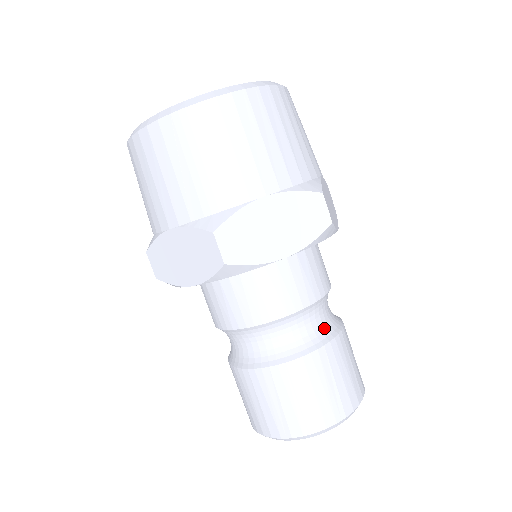
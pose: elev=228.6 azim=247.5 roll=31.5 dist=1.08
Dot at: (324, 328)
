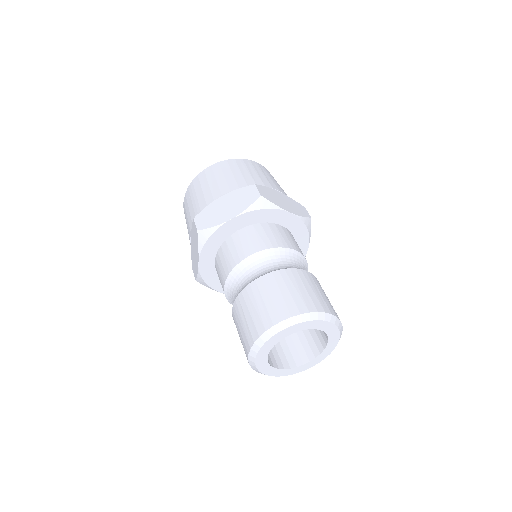
Dot at: (279, 267)
